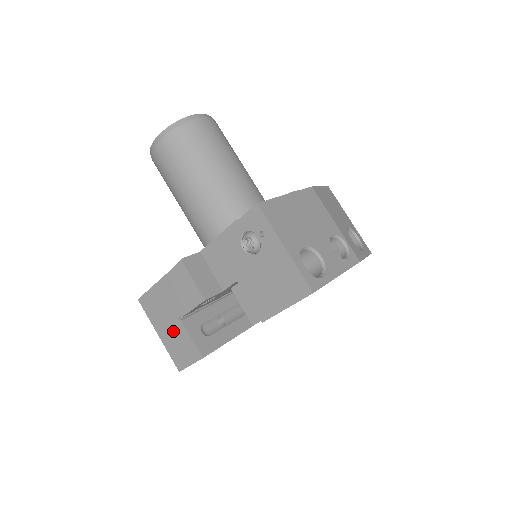
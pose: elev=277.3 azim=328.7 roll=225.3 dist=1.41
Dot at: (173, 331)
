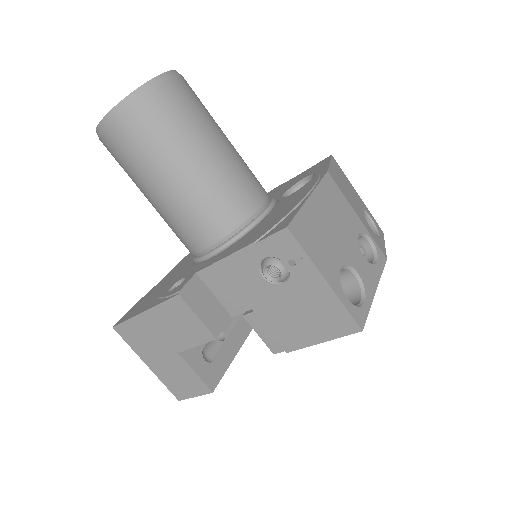
Dot at: (168, 364)
